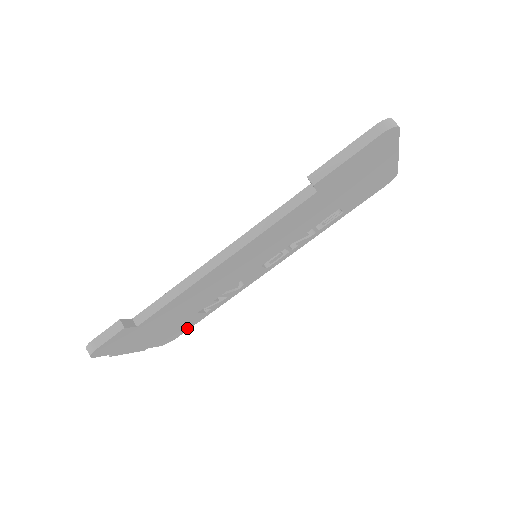
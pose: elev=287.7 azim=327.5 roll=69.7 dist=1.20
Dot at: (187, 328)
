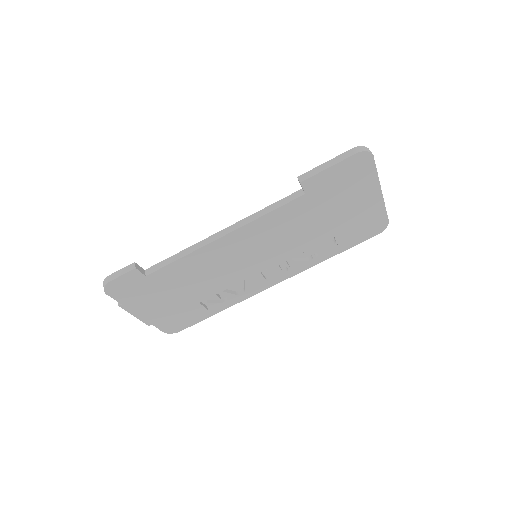
Dot at: (190, 323)
